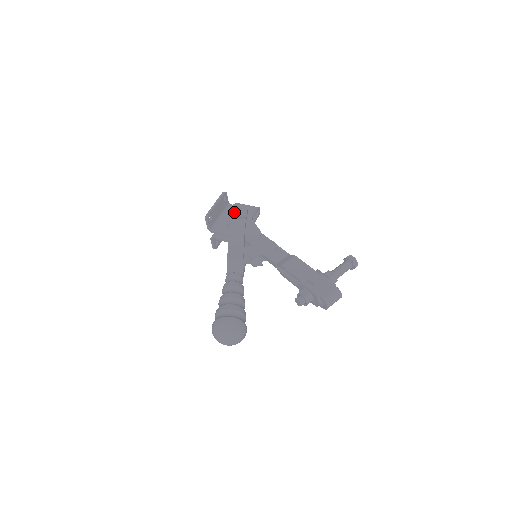
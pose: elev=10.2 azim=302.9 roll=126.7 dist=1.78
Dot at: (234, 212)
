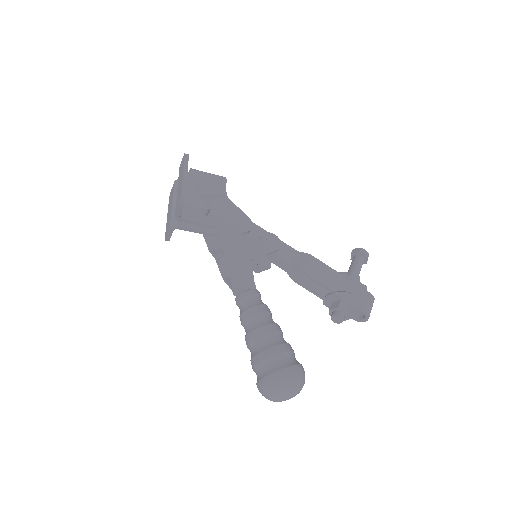
Dot at: (200, 186)
